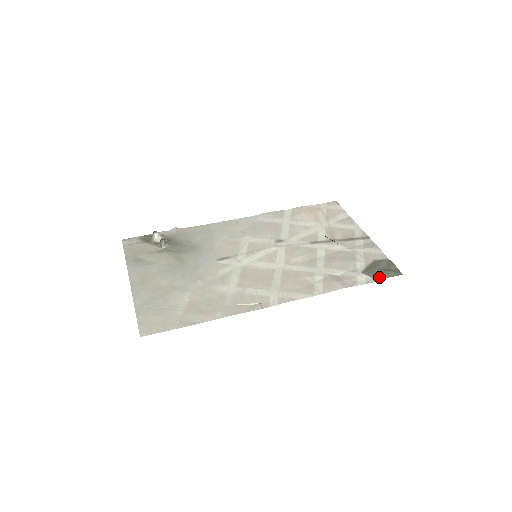
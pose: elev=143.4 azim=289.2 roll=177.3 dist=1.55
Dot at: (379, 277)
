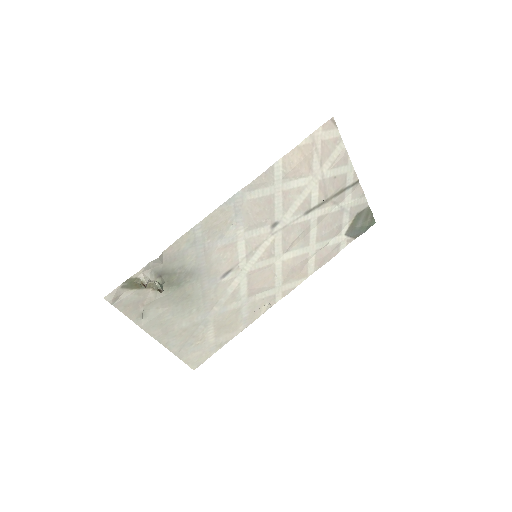
Dot at: (358, 235)
